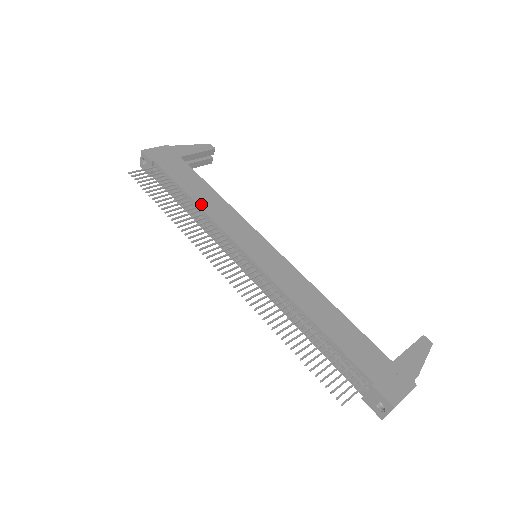
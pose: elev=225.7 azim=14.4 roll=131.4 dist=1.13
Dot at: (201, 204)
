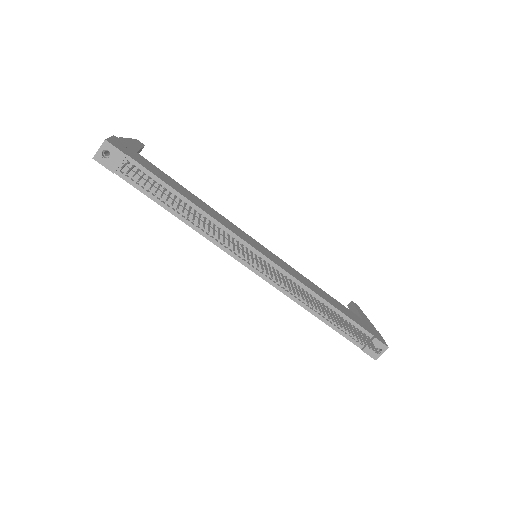
Dot at: (201, 207)
